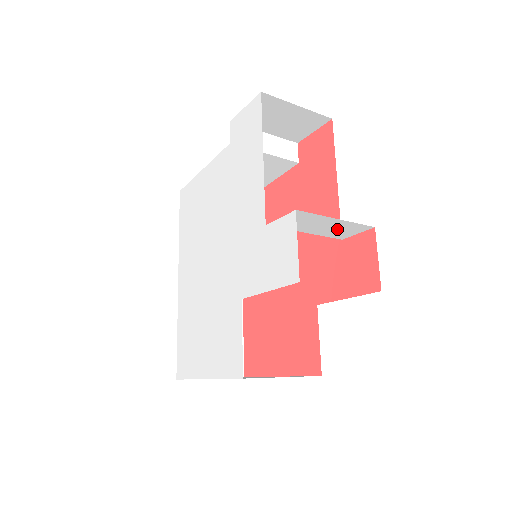
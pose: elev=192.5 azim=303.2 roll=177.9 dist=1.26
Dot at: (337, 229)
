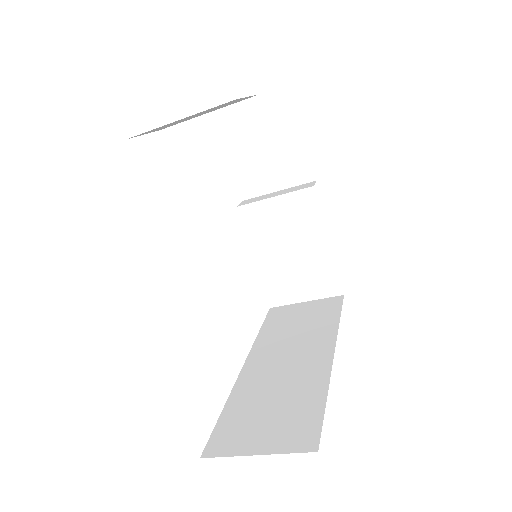
Dot at: (237, 132)
